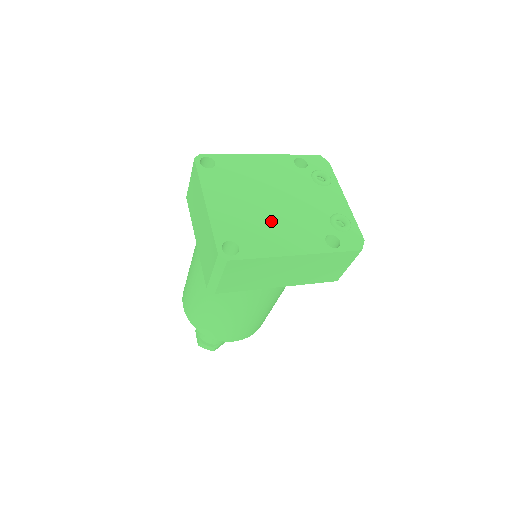
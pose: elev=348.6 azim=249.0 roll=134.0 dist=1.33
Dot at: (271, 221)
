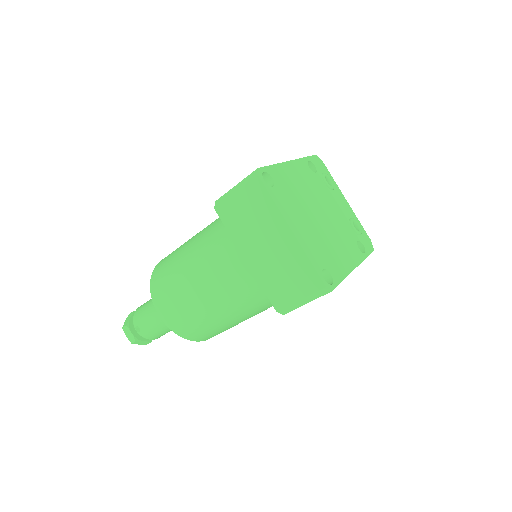
Dot at: (330, 238)
